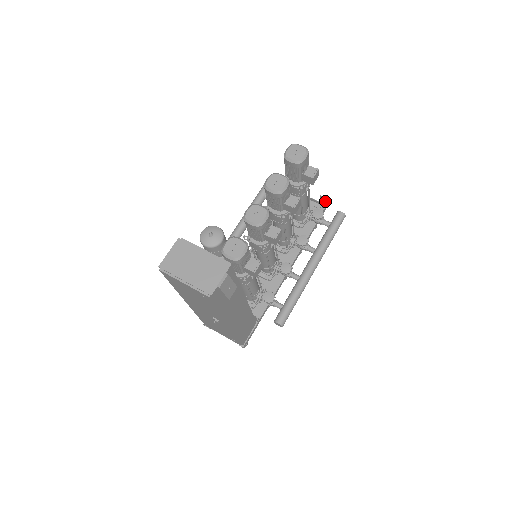
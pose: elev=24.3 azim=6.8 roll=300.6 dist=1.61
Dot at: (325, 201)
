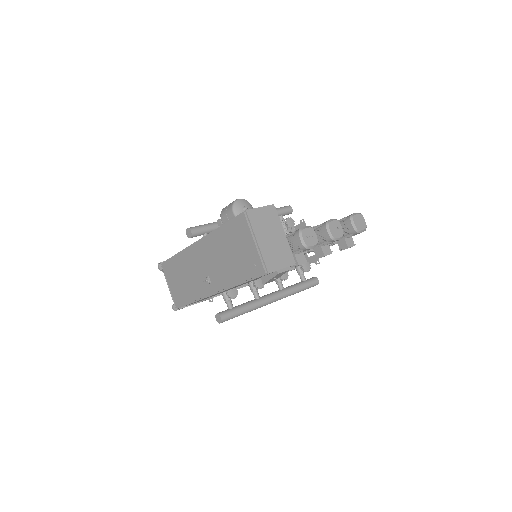
Dot at: (314, 261)
